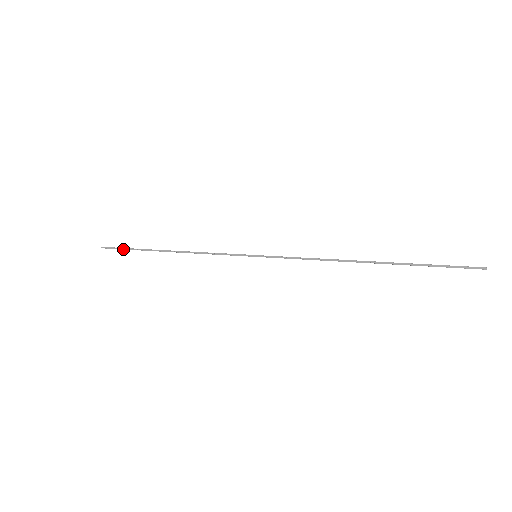
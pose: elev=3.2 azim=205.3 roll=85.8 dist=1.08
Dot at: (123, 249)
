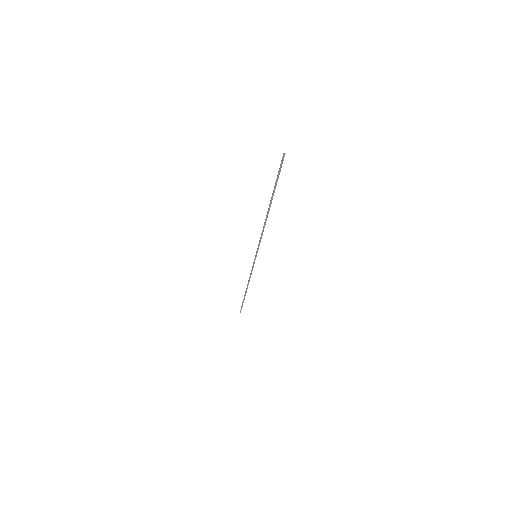
Dot at: (242, 305)
